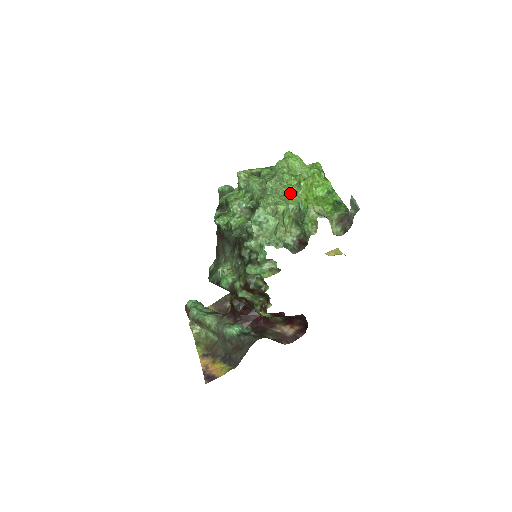
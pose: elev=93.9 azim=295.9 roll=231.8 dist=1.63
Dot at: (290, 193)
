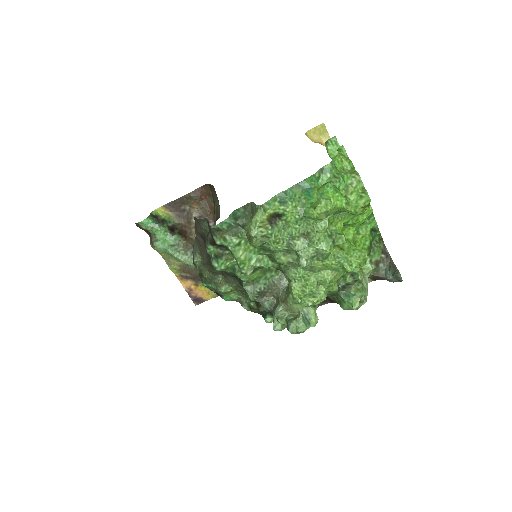
Dot at: (331, 277)
